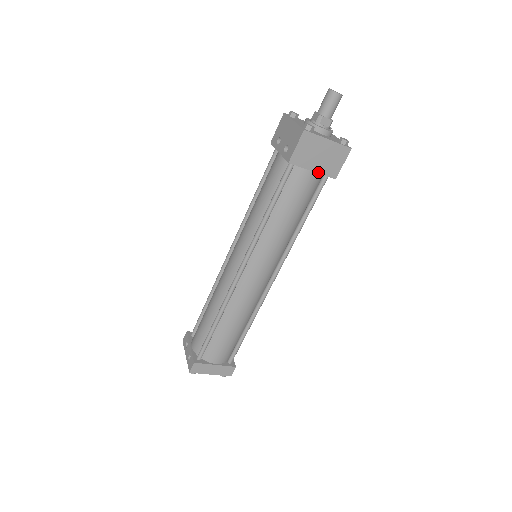
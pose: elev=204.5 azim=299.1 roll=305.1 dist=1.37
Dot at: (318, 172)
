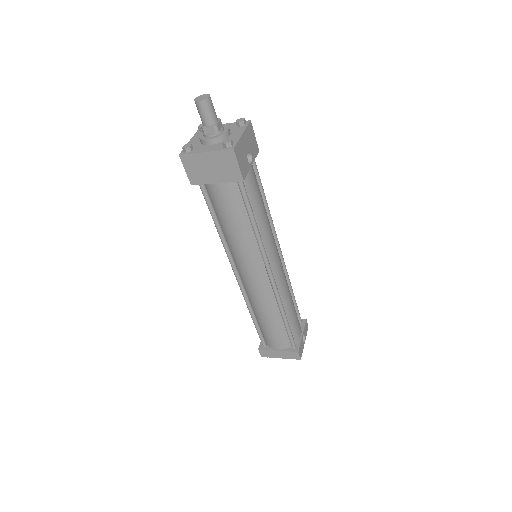
Dot at: (222, 182)
